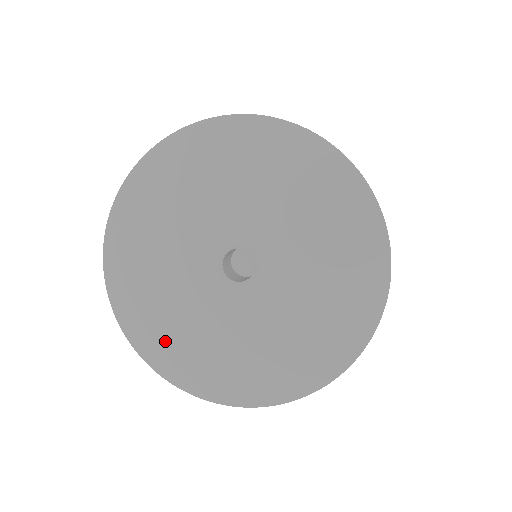
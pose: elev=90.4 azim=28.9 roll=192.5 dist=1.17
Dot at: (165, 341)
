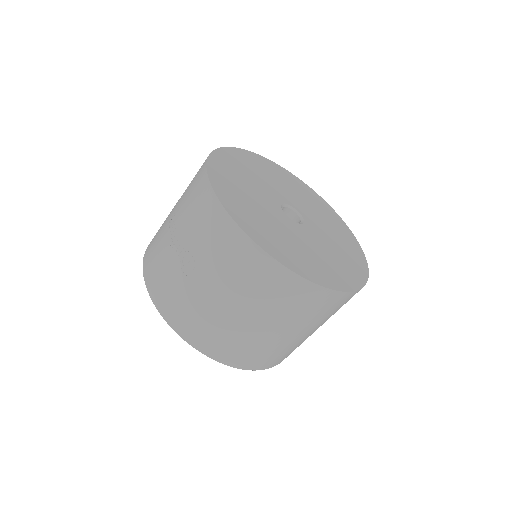
Dot at: occluded
